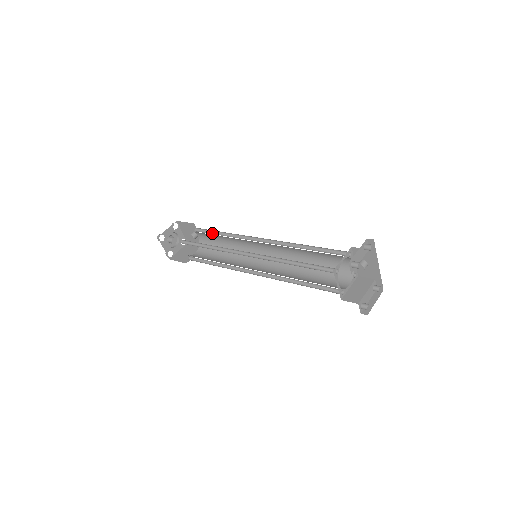
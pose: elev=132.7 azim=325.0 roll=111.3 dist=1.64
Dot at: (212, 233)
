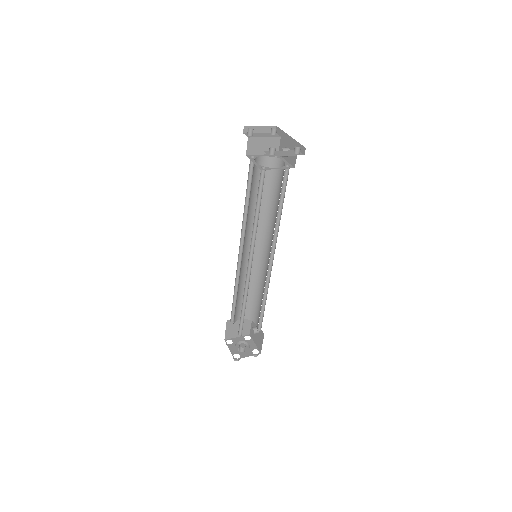
Dot at: (254, 300)
